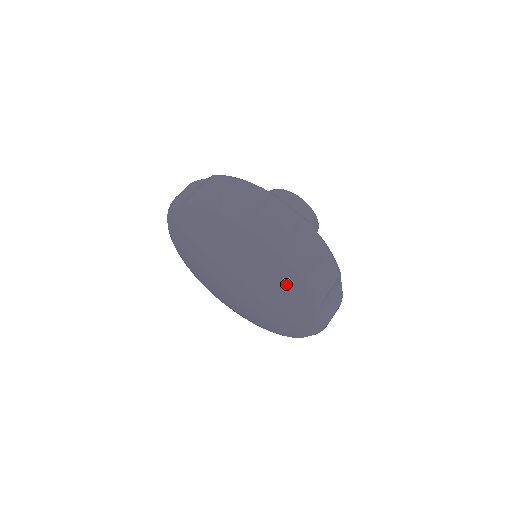
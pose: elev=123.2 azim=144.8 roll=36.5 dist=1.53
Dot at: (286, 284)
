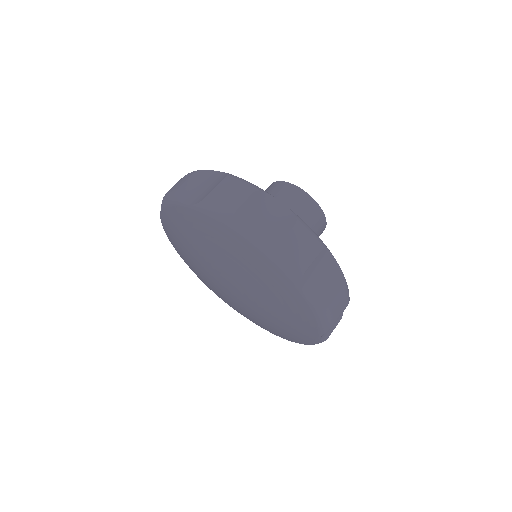
Dot at: (295, 311)
